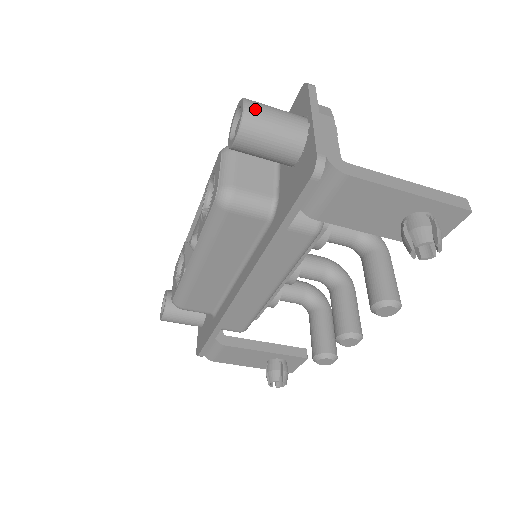
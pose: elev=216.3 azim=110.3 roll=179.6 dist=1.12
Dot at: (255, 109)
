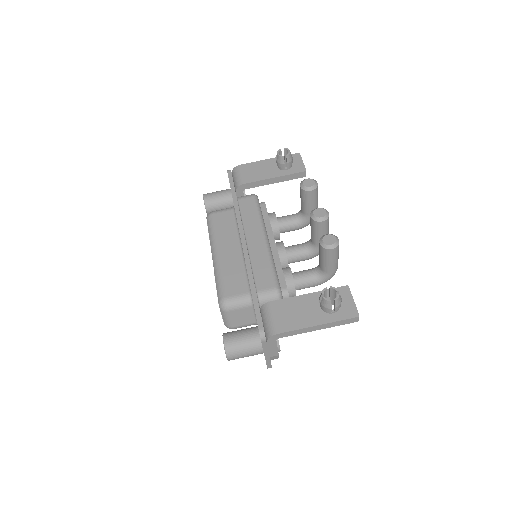
Dot at: occluded
